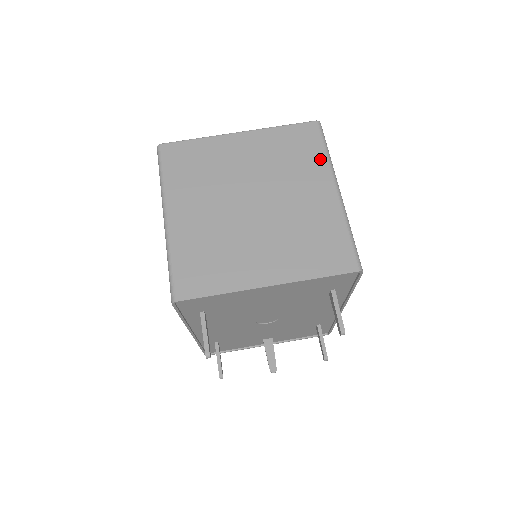
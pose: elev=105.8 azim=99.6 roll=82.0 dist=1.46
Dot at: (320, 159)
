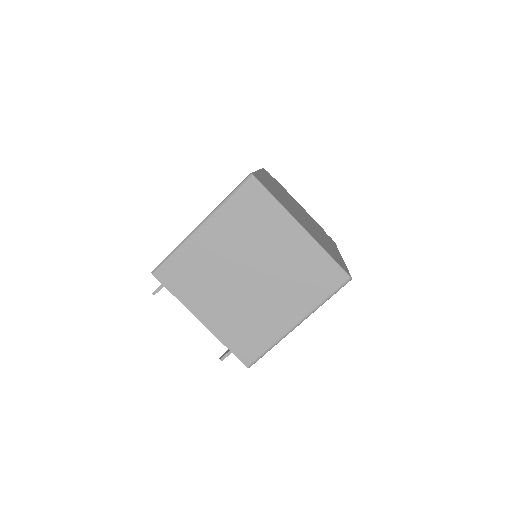
Dot at: (315, 299)
